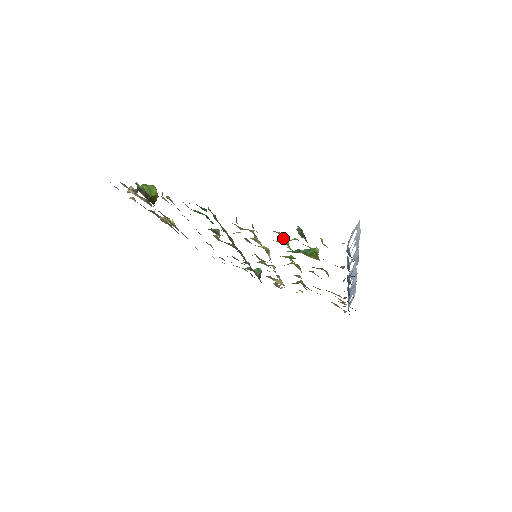
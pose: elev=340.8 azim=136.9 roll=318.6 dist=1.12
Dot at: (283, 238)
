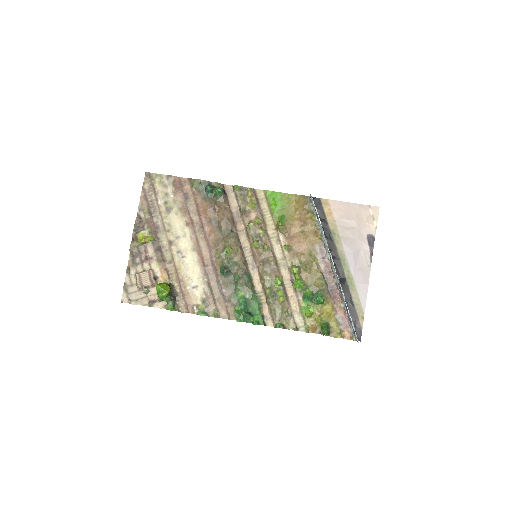
Dot at: (309, 317)
